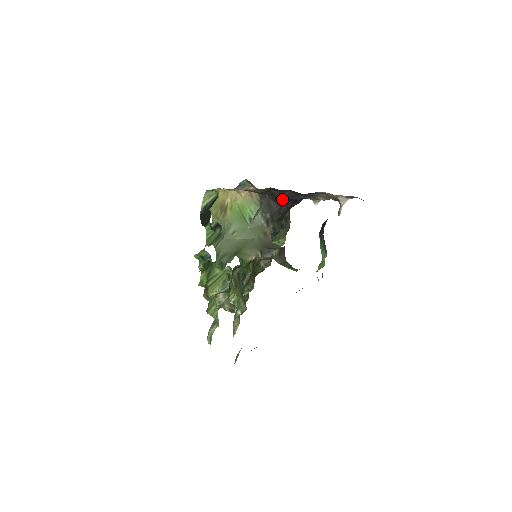
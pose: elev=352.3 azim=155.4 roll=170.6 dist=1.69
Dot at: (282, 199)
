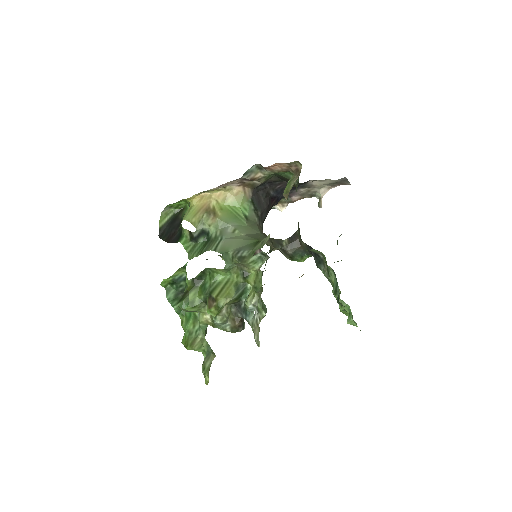
Dot at: (271, 195)
